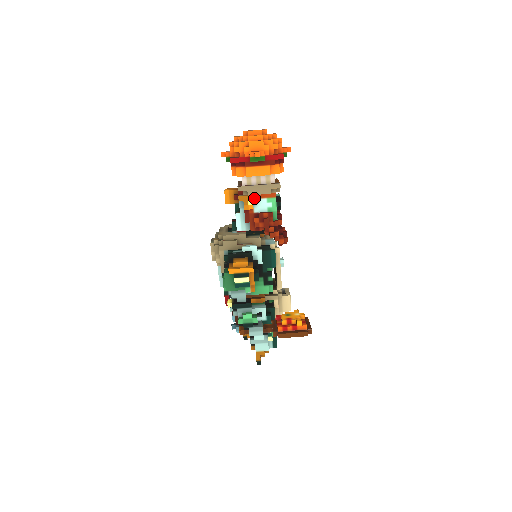
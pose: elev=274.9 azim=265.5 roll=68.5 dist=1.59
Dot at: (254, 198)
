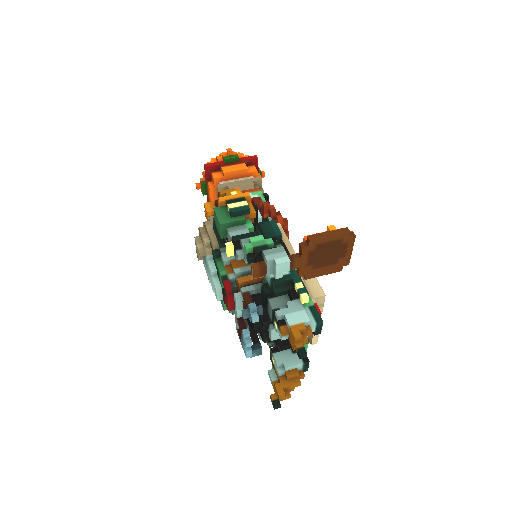
Dot at: (236, 190)
